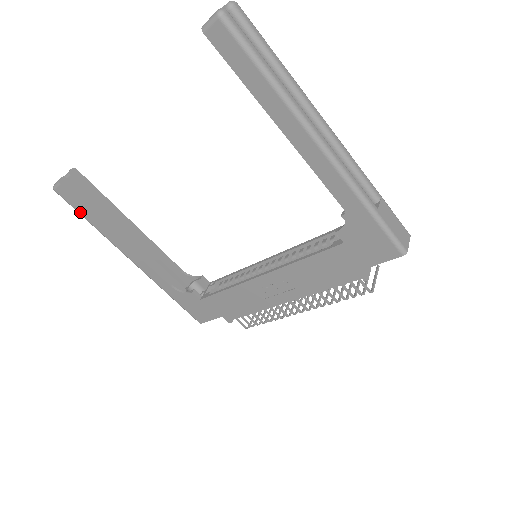
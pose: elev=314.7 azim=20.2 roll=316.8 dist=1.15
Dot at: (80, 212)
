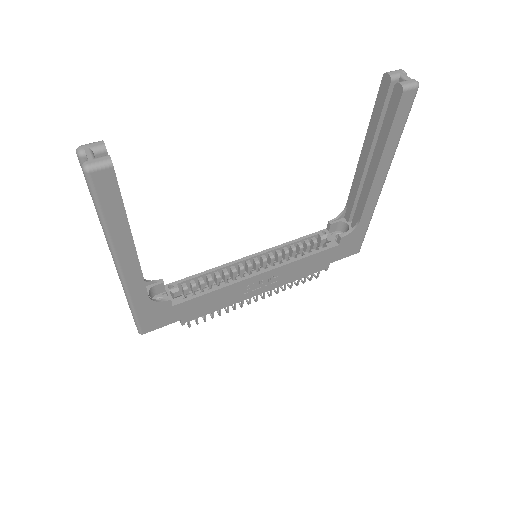
Dot at: (104, 207)
